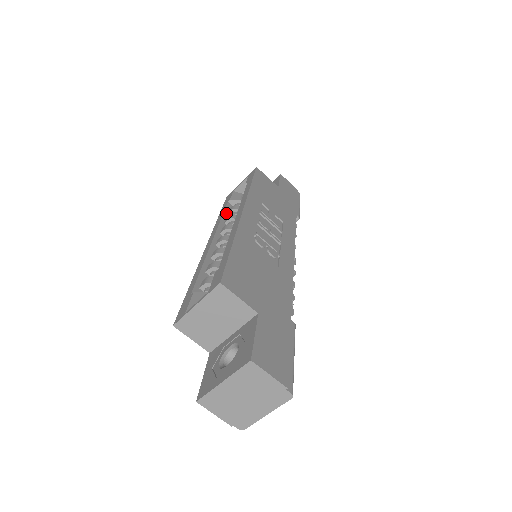
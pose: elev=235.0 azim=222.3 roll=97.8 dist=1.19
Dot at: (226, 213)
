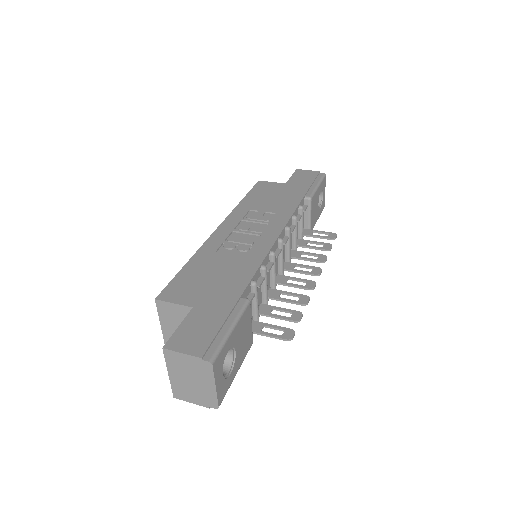
Dot at: occluded
